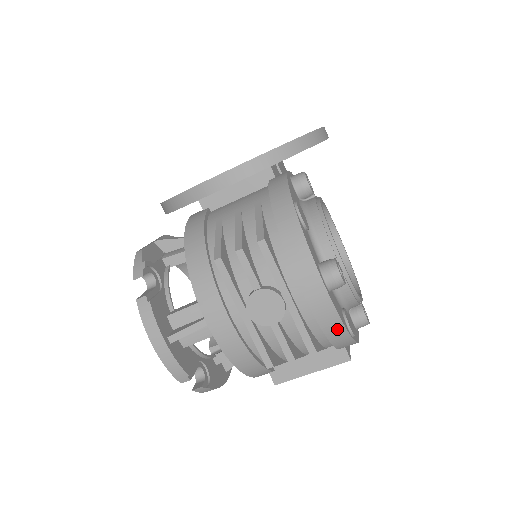
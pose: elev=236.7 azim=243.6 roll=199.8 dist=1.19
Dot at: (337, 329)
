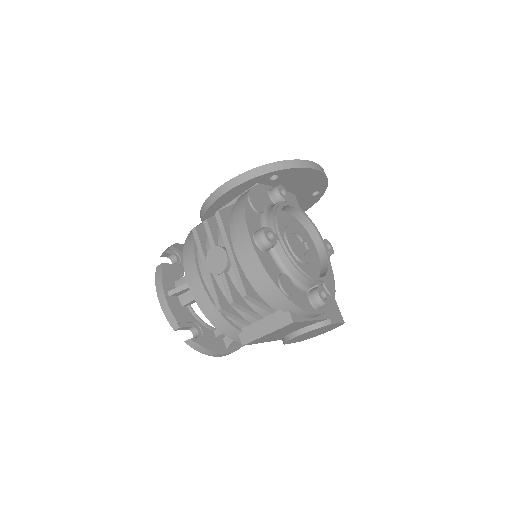
Dot at: (266, 280)
